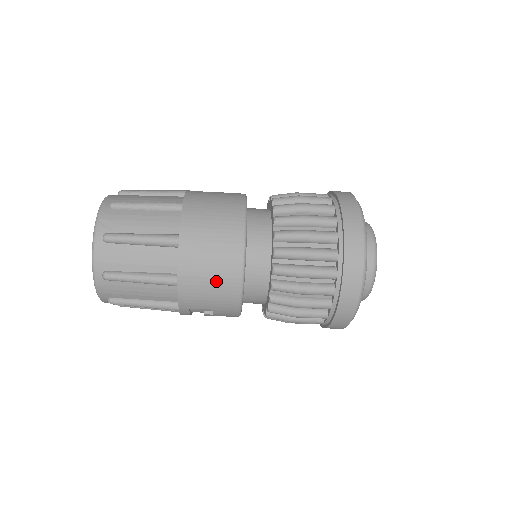
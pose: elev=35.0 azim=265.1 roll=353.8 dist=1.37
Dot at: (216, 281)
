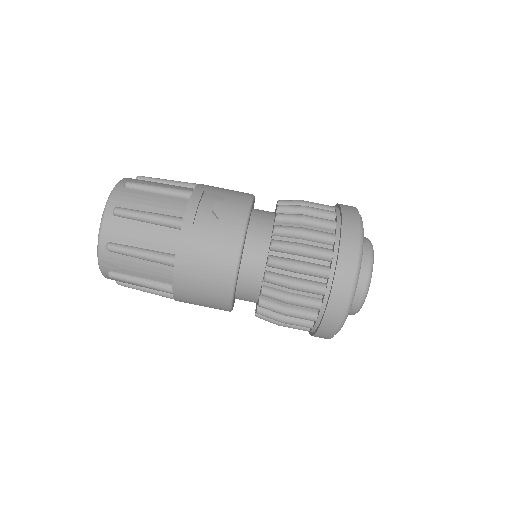
Dot at: occluded
